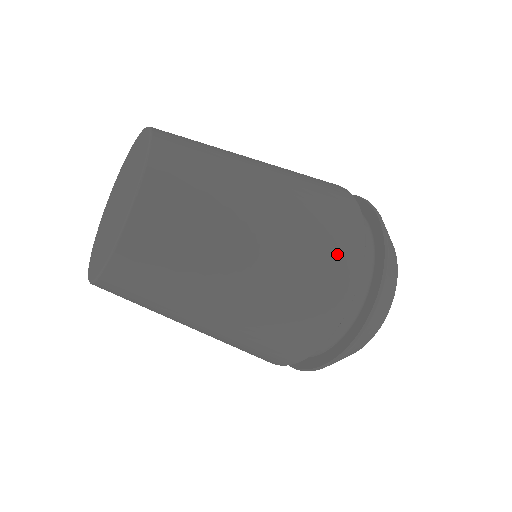
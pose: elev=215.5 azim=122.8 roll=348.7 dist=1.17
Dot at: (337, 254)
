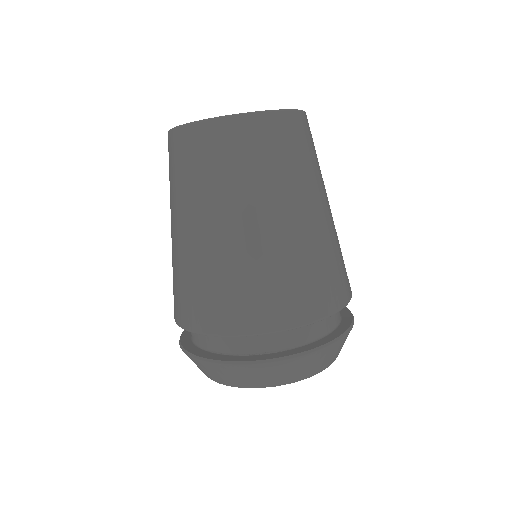
Dot at: (343, 277)
